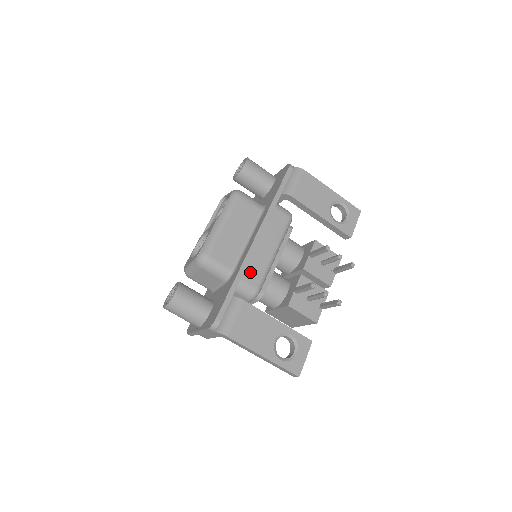
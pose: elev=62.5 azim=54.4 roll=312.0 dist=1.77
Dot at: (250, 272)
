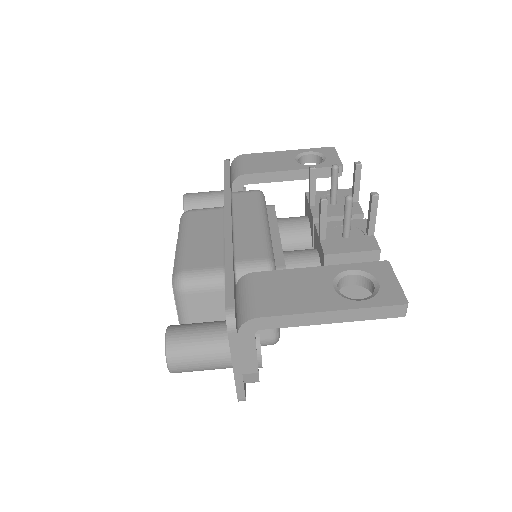
Dot at: (244, 251)
